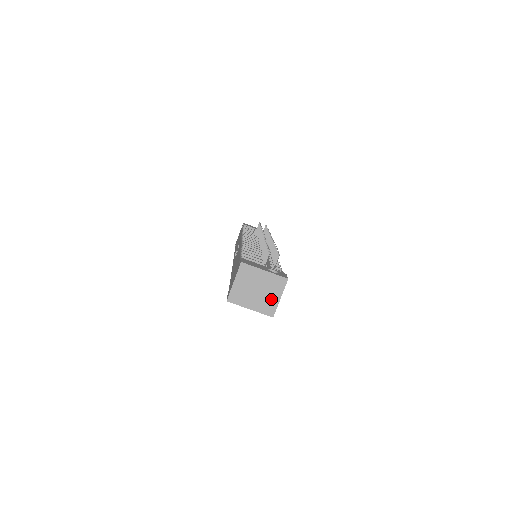
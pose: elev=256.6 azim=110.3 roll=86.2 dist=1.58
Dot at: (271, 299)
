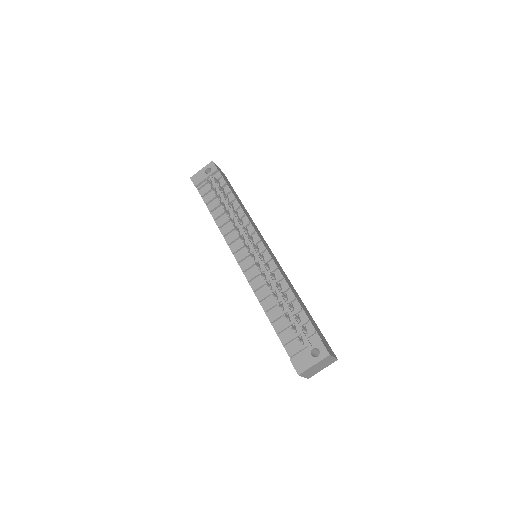
Dot at: (329, 361)
